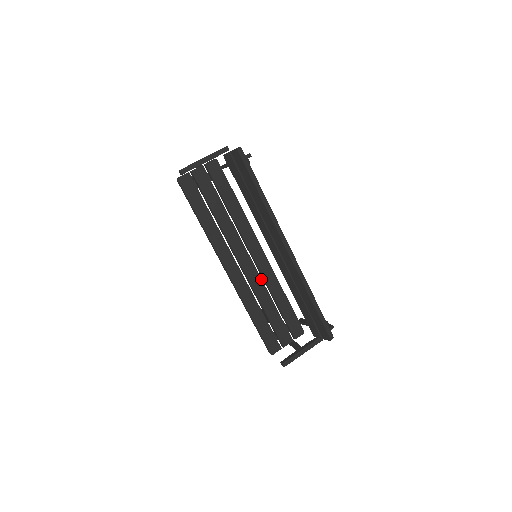
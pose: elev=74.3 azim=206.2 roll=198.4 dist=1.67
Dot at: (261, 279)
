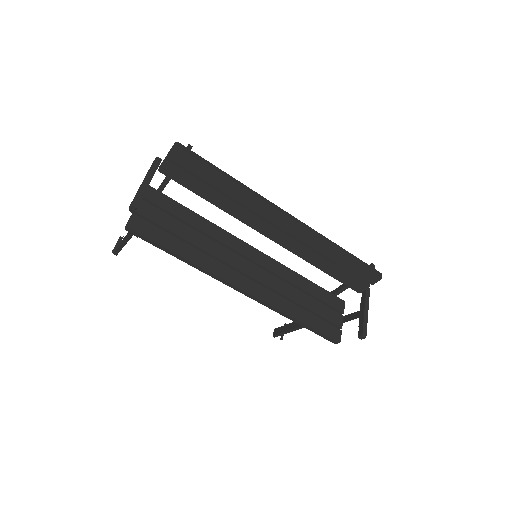
Dot at: (275, 277)
